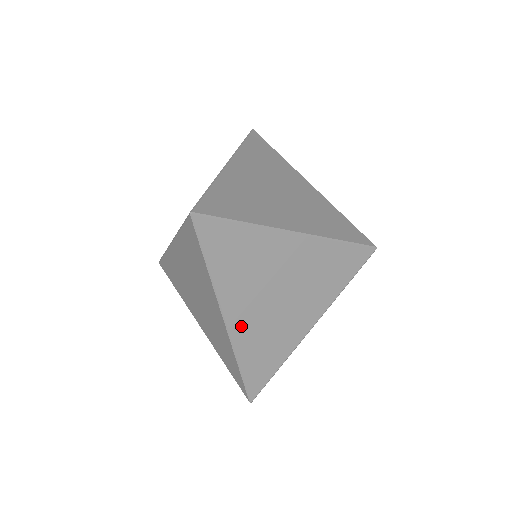
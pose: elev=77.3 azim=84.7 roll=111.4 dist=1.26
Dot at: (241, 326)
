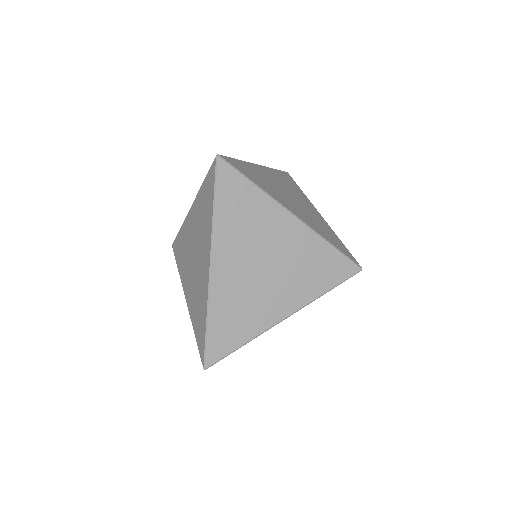
Dot at: occluded
